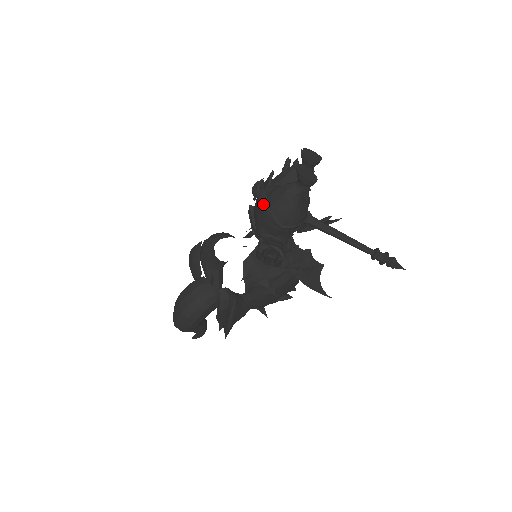
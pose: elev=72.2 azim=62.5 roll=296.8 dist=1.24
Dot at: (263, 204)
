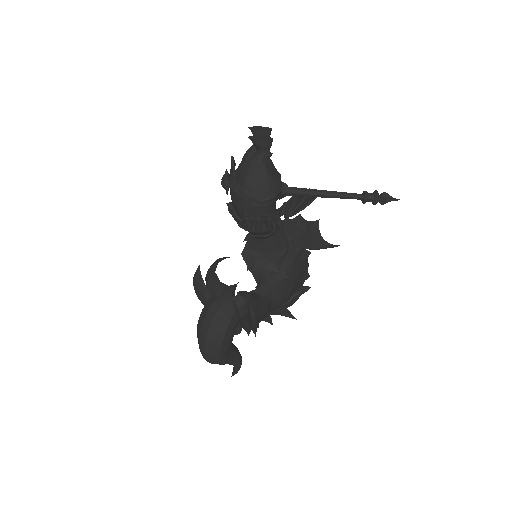
Dot at: (236, 188)
